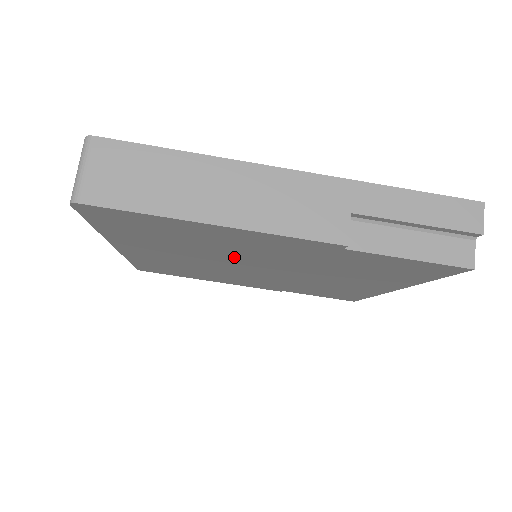
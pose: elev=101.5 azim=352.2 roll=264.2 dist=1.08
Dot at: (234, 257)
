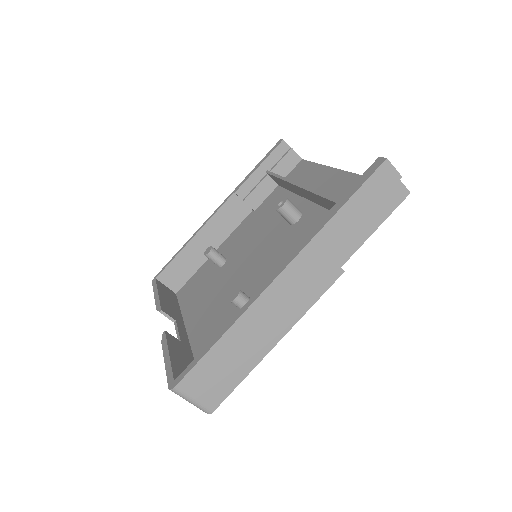
Dot at: occluded
